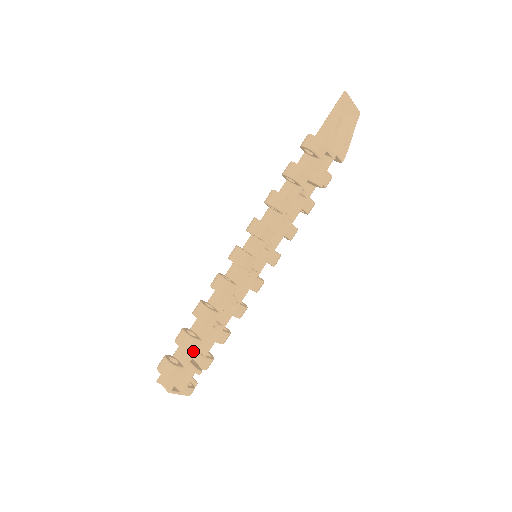
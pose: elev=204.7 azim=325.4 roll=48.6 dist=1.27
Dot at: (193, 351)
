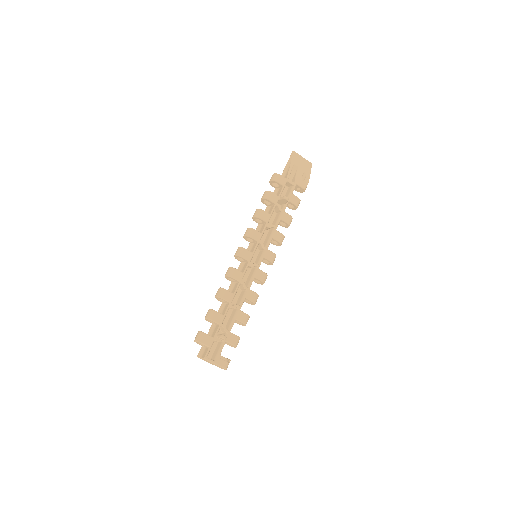
Dot at: (218, 323)
